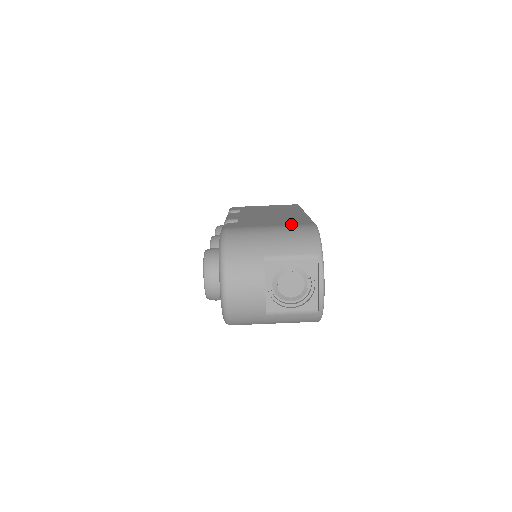
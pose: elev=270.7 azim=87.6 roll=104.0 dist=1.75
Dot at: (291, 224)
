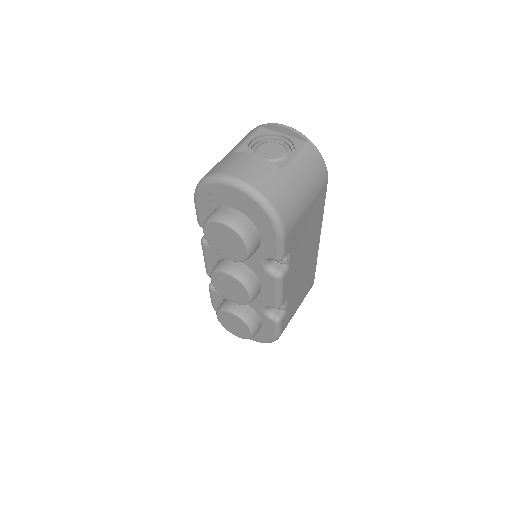
Dot at: occluded
